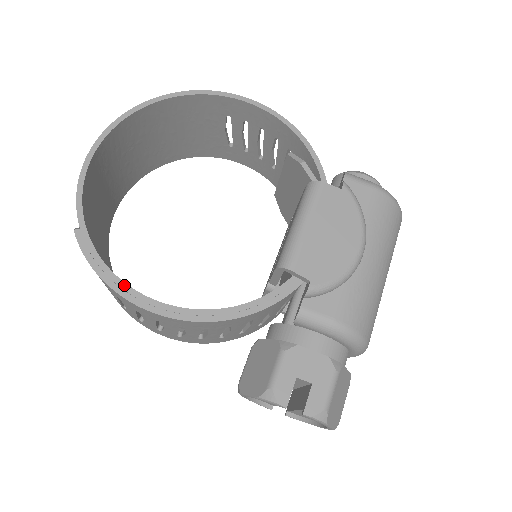
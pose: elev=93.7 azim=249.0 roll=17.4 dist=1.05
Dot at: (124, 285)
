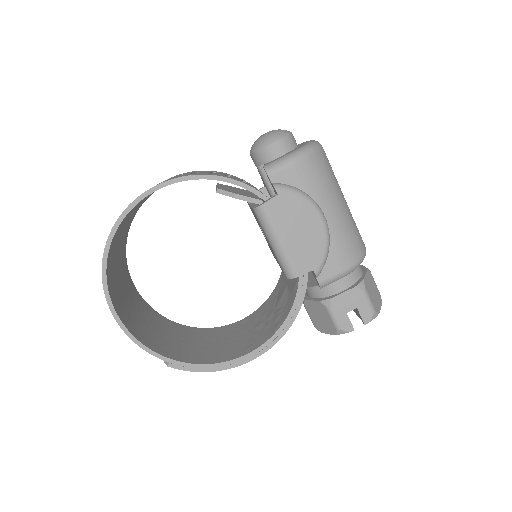
Dot at: (224, 364)
